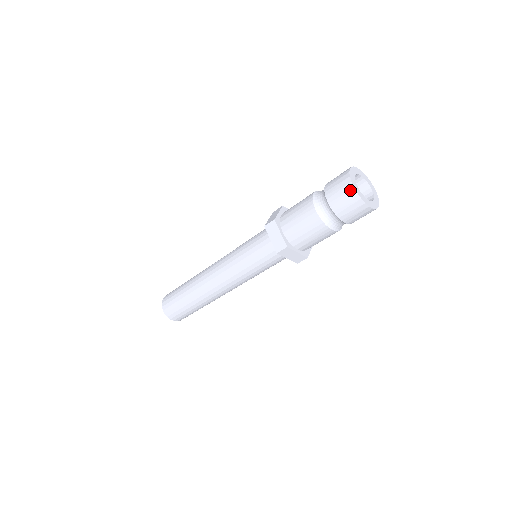
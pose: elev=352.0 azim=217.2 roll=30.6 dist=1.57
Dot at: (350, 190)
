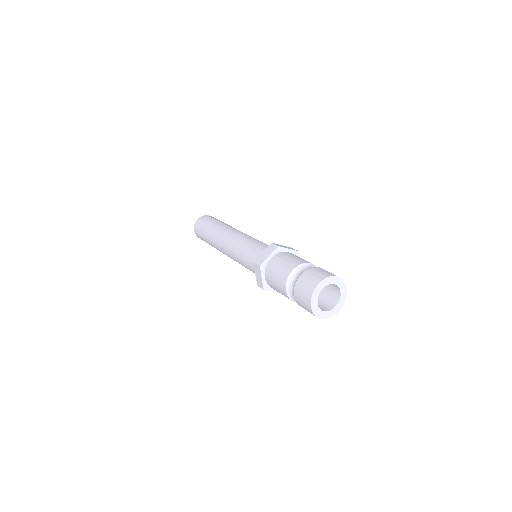
Dot at: (308, 304)
